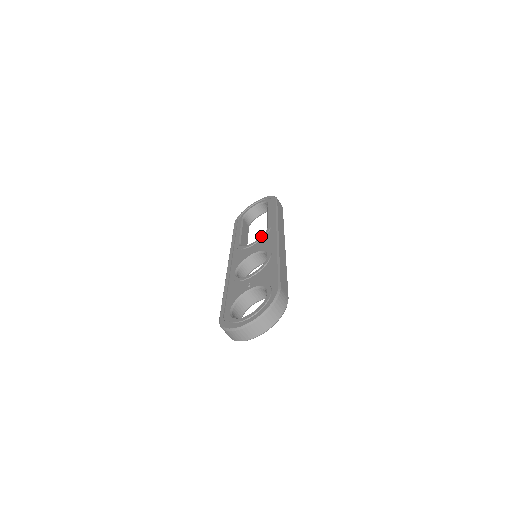
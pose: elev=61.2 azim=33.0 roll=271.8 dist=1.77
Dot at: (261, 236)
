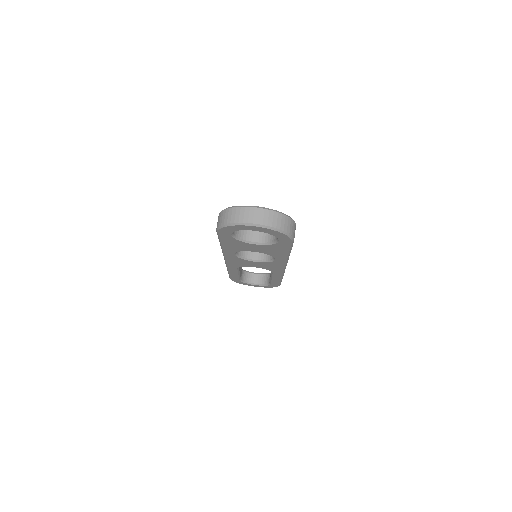
Dot at: occluded
